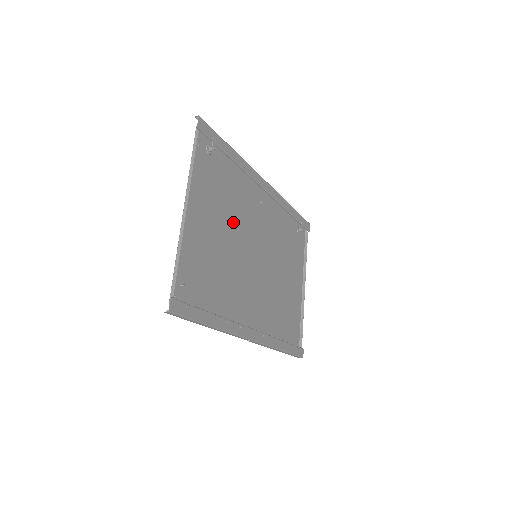
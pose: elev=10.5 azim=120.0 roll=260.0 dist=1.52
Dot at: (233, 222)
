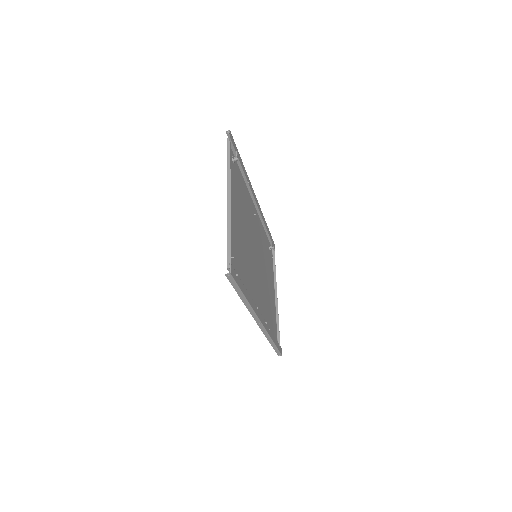
Dot at: (245, 222)
